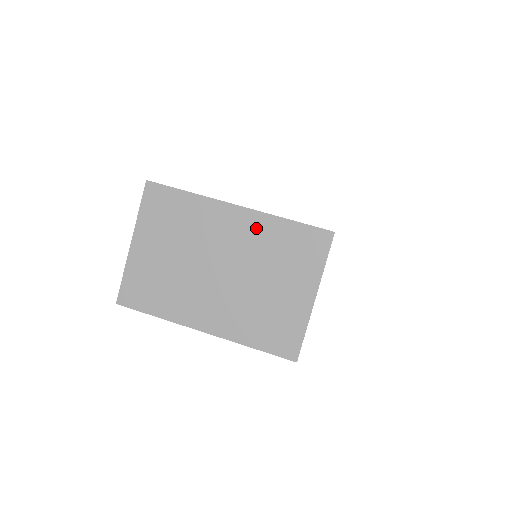
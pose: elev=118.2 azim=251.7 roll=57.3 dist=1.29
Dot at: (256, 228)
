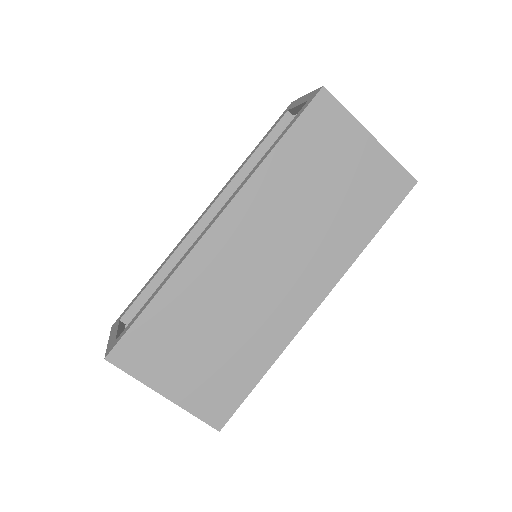
Dot at: occluded
